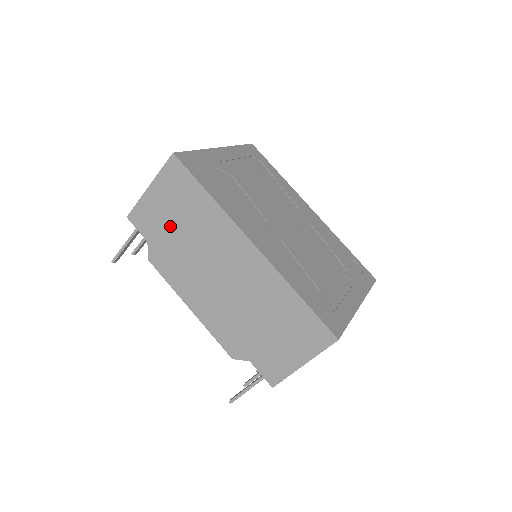
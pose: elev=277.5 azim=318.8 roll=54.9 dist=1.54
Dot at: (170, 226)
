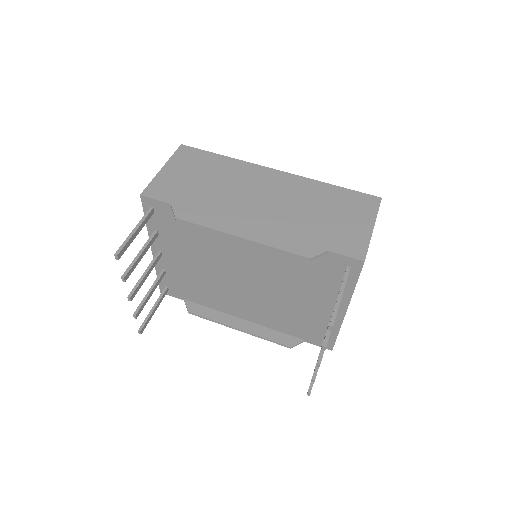
Dot at: (194, 185)
